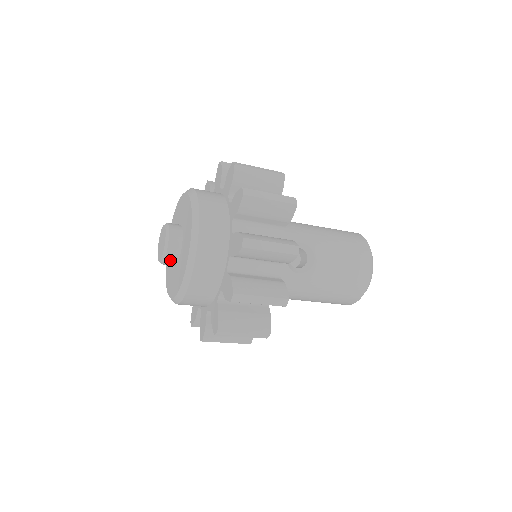
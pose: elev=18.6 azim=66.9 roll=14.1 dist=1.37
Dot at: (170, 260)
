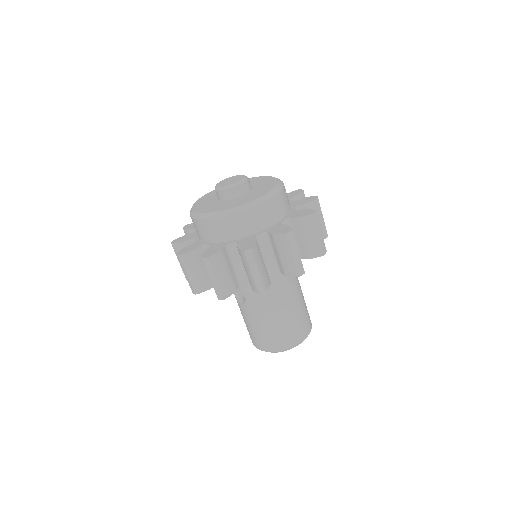
Dot at: (248, 184)
